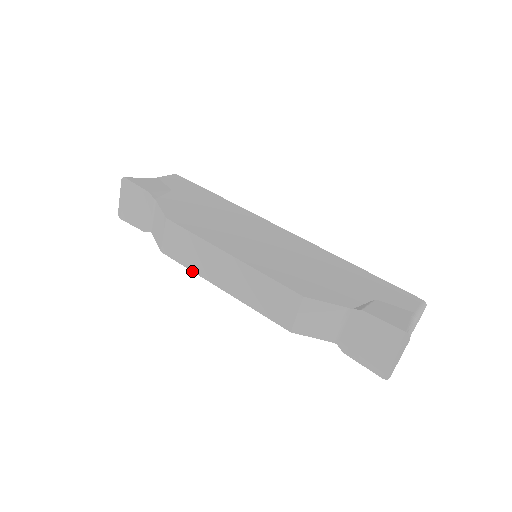
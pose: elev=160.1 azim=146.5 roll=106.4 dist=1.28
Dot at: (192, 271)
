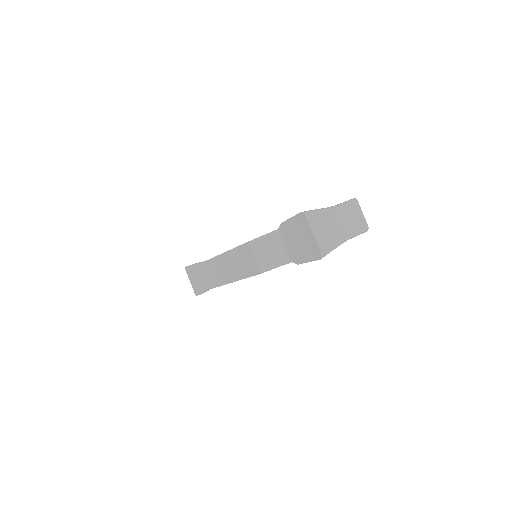
Dot at: occluded
